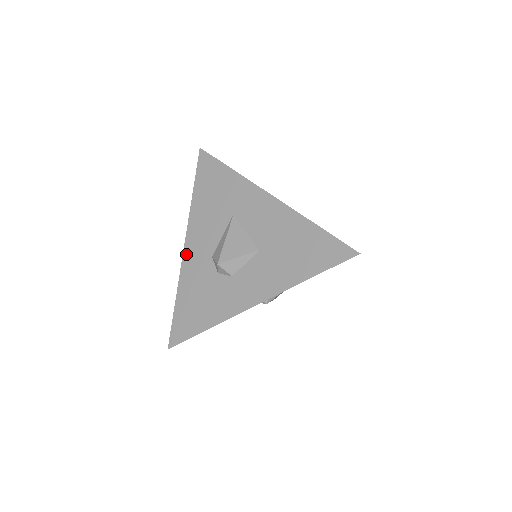
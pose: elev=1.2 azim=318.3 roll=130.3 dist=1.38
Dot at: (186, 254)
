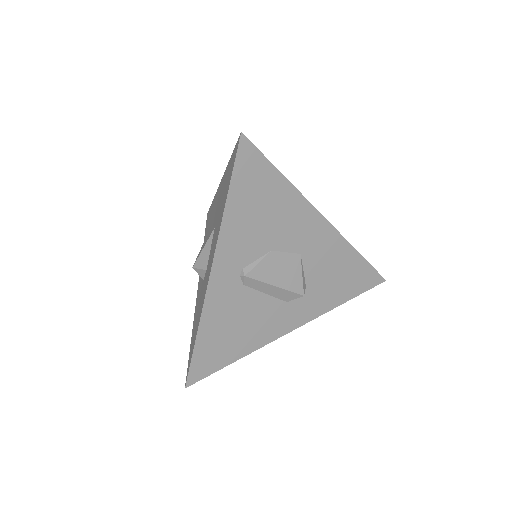
Dot at: (197, 292)
